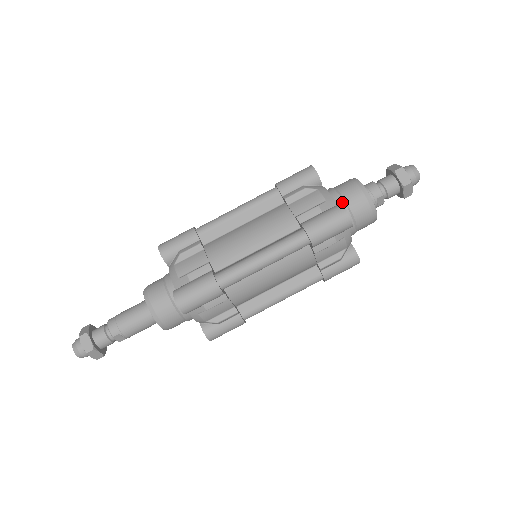
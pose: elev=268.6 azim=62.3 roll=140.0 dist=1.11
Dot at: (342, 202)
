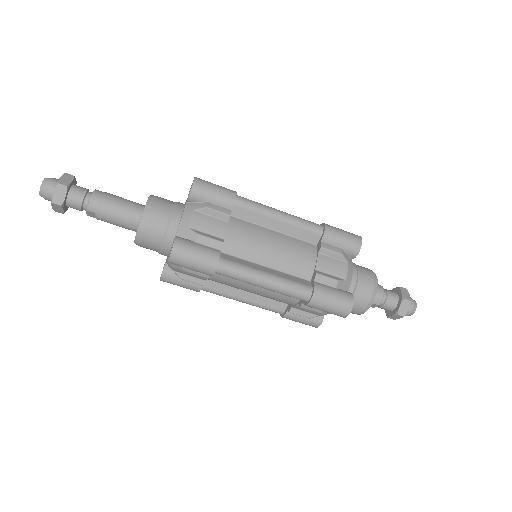
Dot at: (353, 288)
